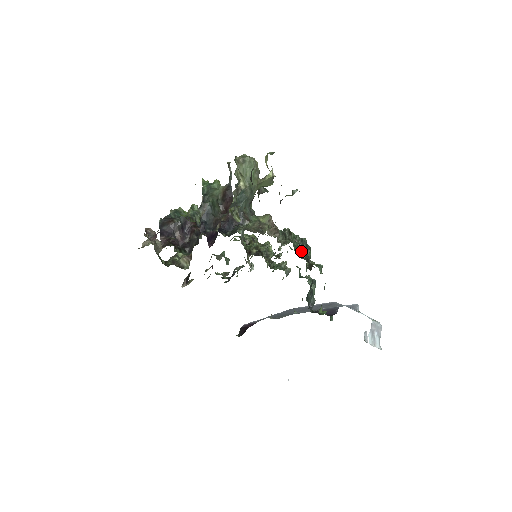
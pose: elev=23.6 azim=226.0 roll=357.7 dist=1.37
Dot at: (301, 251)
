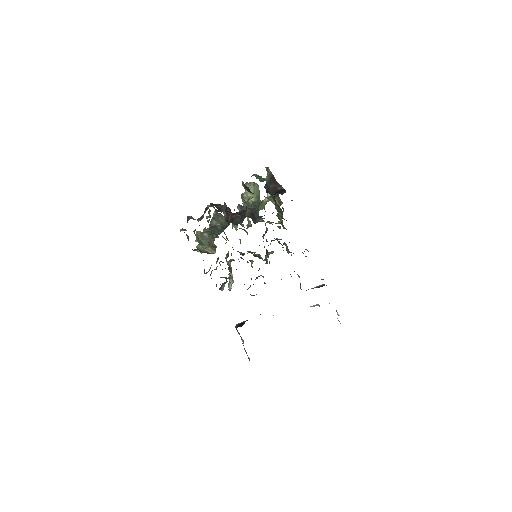
Dot at: (288, 252)
